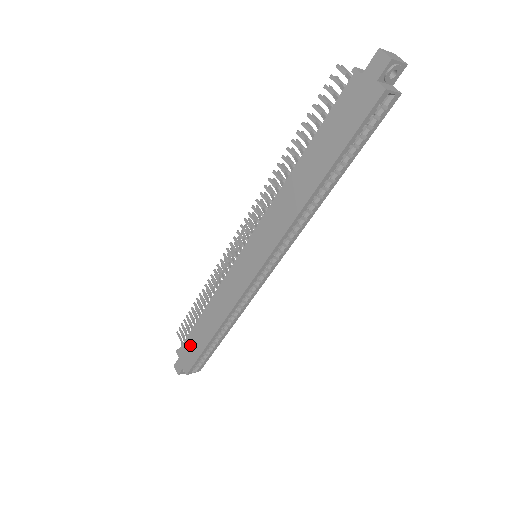
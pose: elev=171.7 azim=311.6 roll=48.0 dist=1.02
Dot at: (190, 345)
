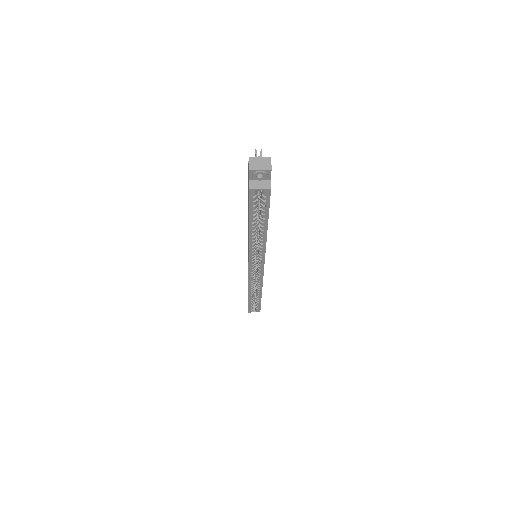
Dot at: occluded
